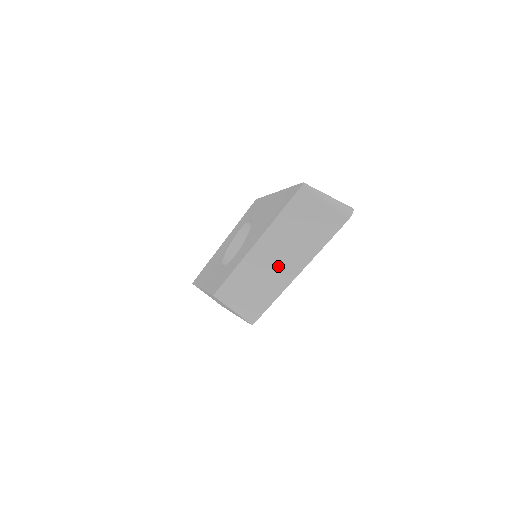
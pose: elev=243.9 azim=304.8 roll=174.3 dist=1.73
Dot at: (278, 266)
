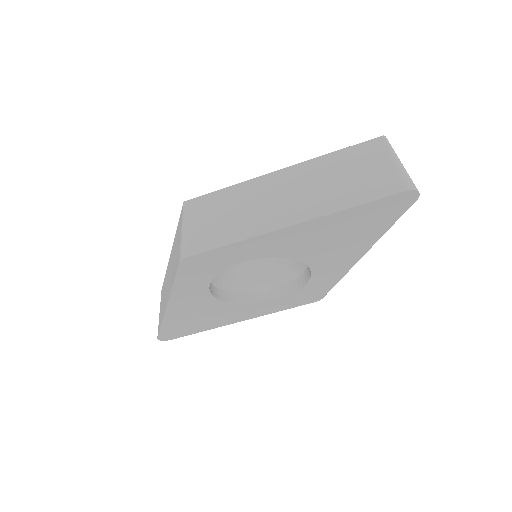
Dot at: (280, 204)
